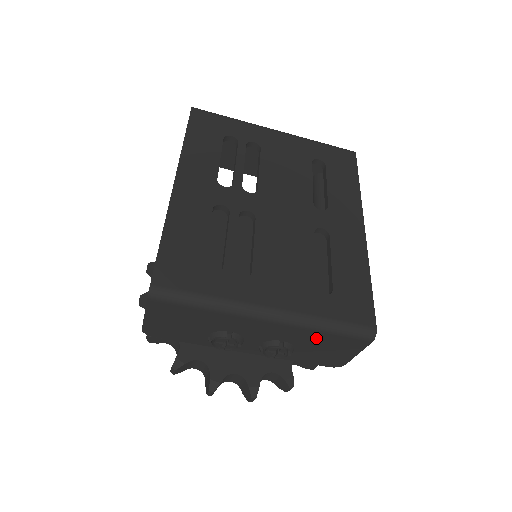
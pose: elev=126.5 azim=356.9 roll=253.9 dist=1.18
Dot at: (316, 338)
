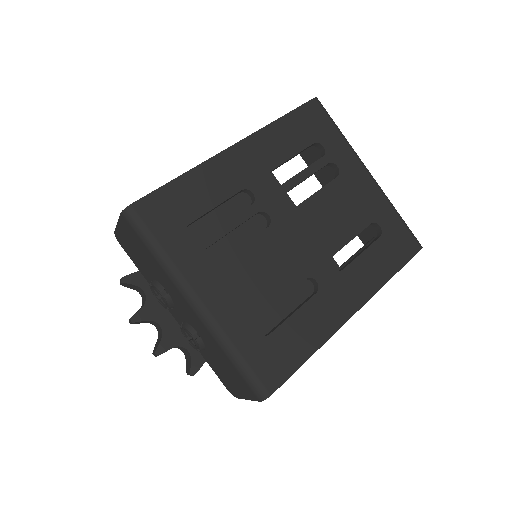
Dot at: (222, 356)
